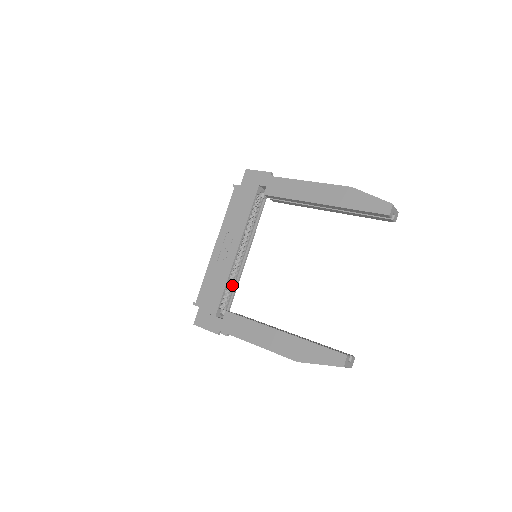
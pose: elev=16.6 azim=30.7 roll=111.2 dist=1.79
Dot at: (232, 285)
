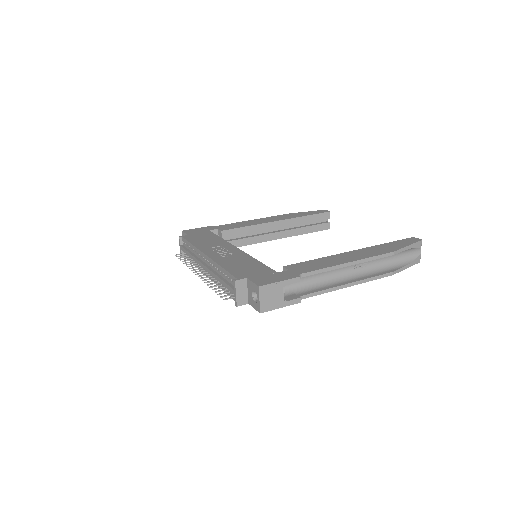
Dot at: occluded
